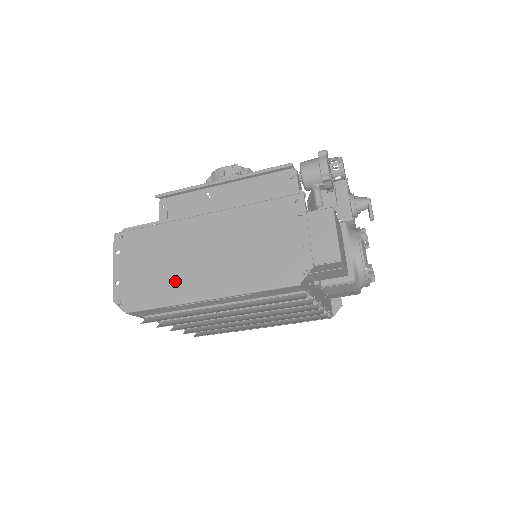
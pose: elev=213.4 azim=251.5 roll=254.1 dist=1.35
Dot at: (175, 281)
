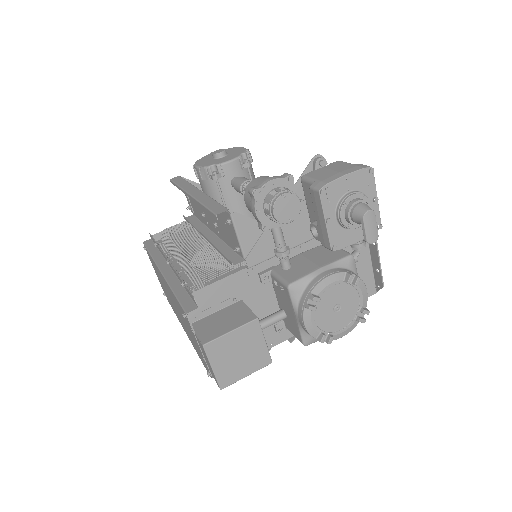
Dot at: (173, 307)
